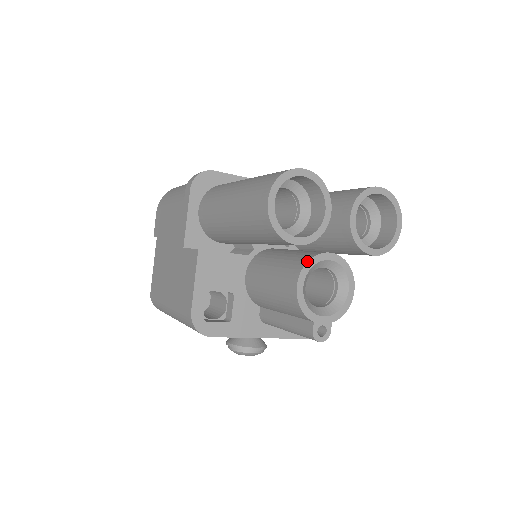
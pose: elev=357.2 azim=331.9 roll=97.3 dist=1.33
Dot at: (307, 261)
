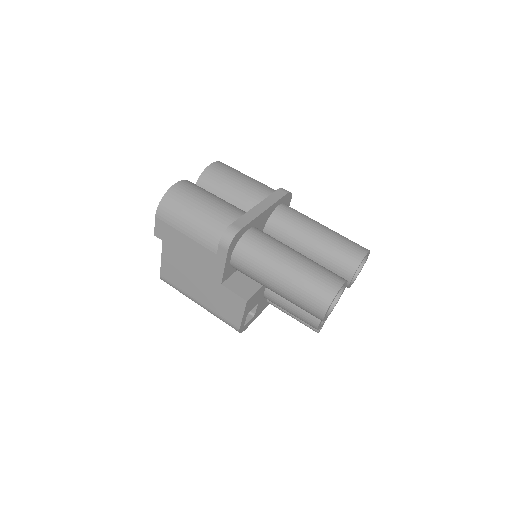
Dot at: occluded
